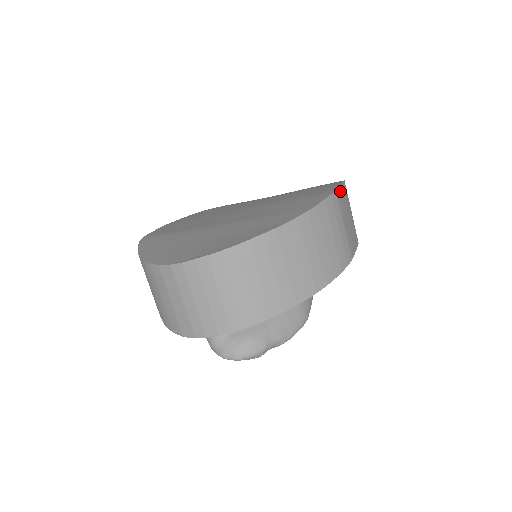
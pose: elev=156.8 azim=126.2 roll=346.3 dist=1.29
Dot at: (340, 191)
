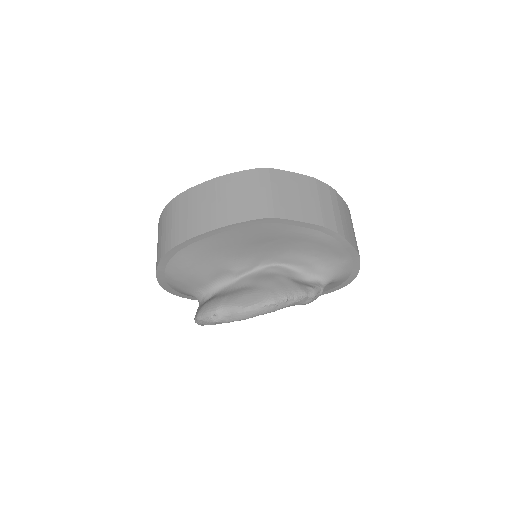
Dot at: (283, 173)
